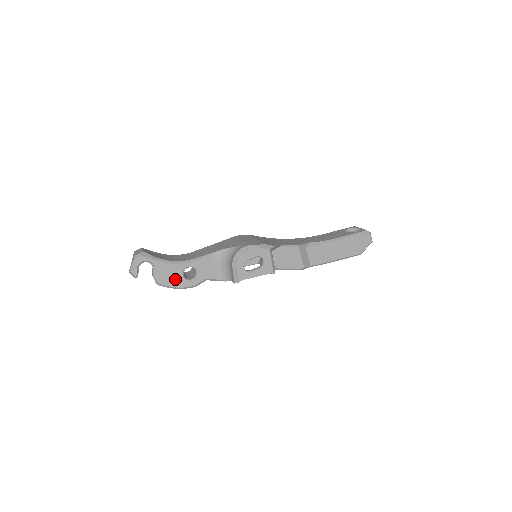
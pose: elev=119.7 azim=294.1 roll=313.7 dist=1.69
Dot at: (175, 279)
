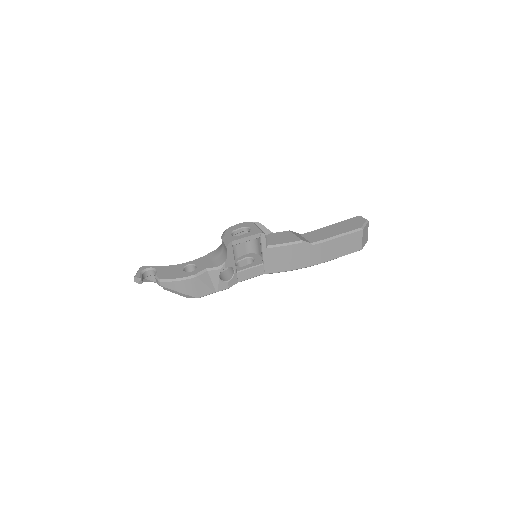
Dot at: (176, 274)
